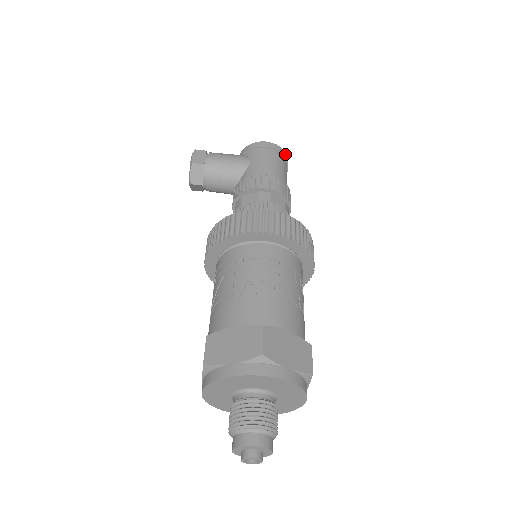
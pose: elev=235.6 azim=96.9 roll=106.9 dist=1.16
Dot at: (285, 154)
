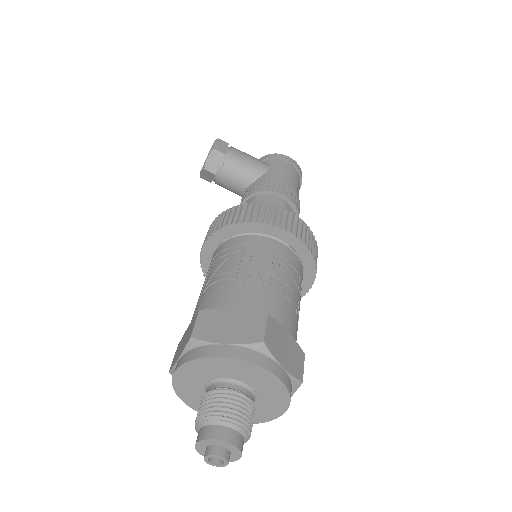
Dot at: occluded
